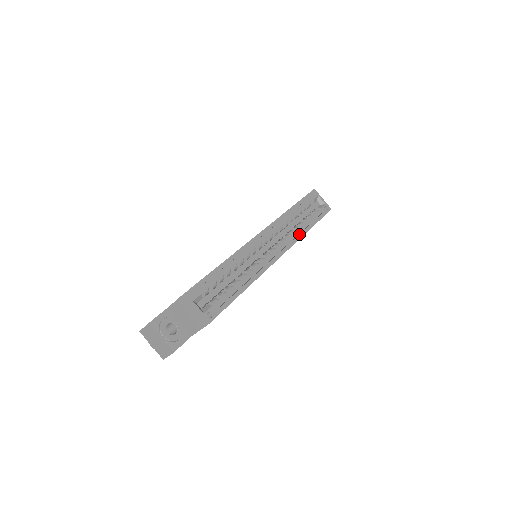
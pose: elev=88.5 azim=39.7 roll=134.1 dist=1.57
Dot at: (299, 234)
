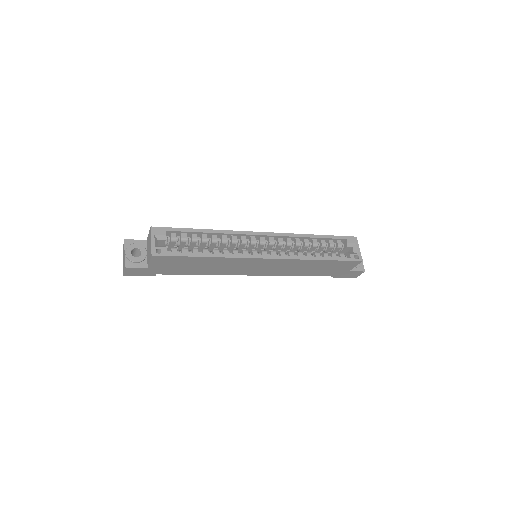
Dot at: (302, 256)
